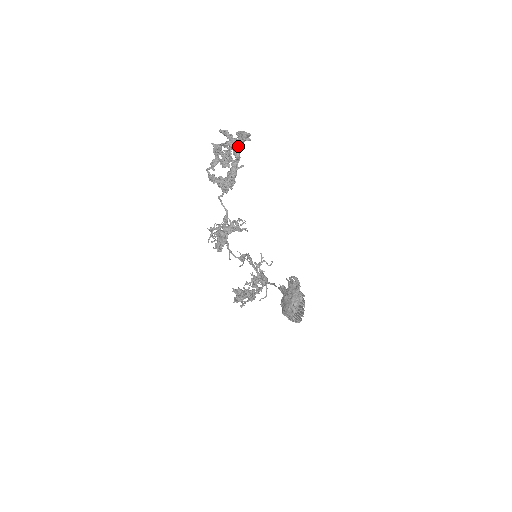
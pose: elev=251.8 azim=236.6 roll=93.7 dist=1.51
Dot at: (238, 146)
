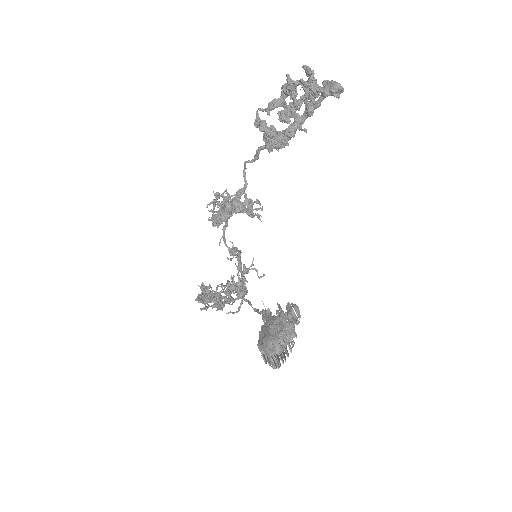
Dot at: occluded
